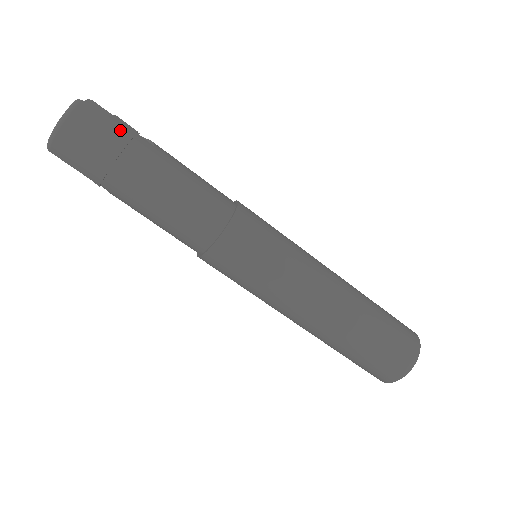
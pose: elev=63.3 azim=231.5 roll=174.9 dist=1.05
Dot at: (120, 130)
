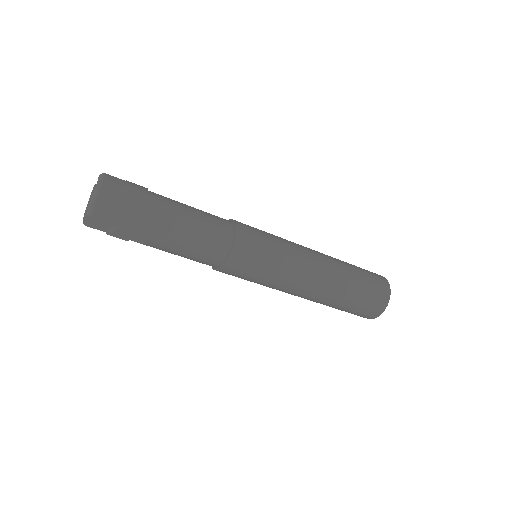
Dot at: (138, 186)
